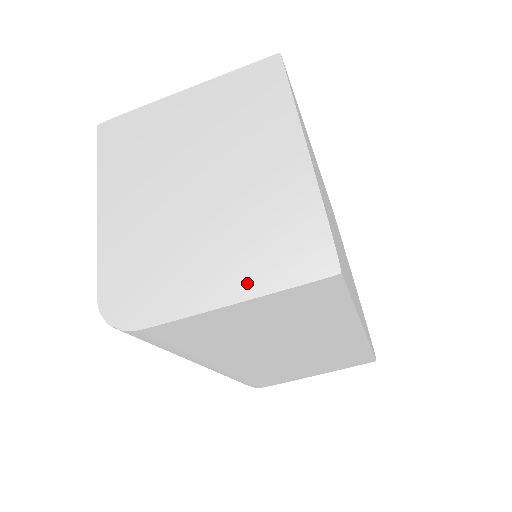
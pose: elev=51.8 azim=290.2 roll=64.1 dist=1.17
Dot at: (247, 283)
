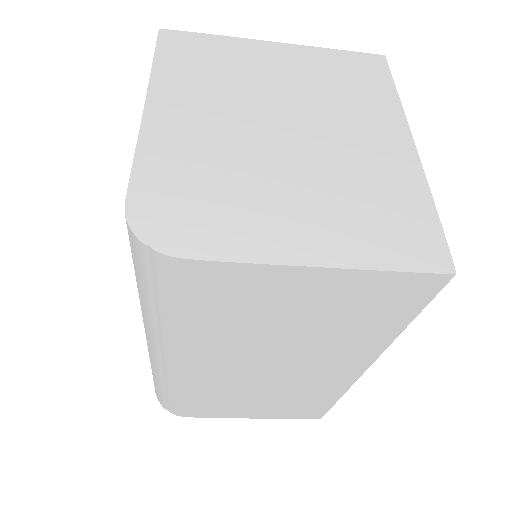
Dot at: (342, 249)
